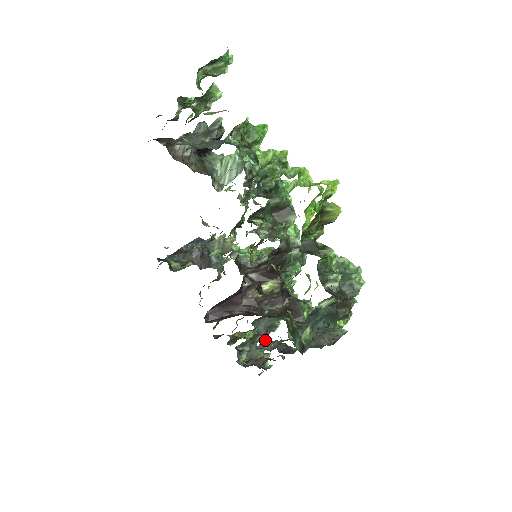
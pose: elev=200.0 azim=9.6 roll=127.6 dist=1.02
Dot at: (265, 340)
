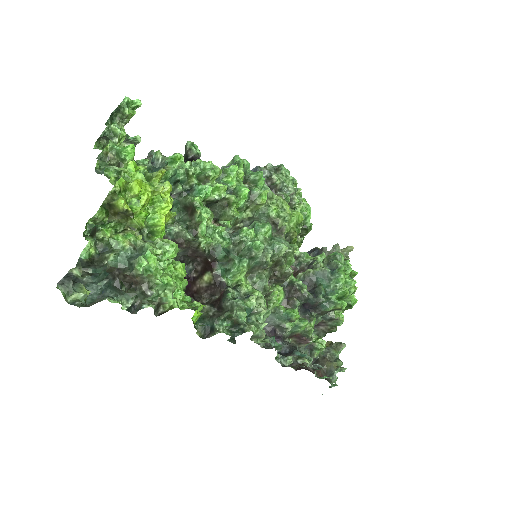
Dot at: occluded
